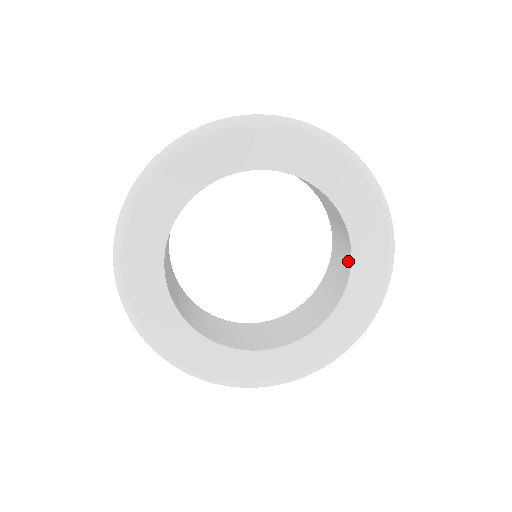
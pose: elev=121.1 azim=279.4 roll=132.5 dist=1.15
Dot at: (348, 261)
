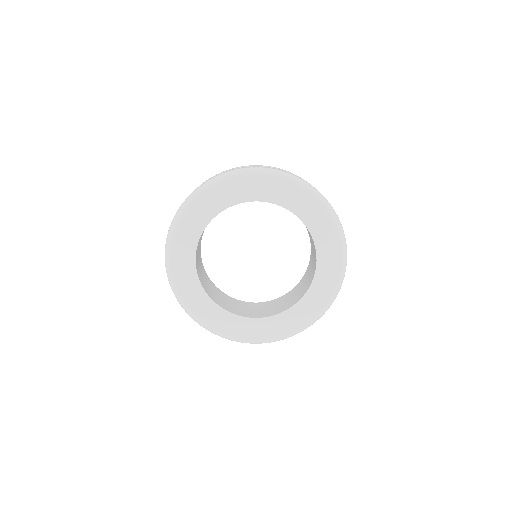
Dot at: (307, 288)
